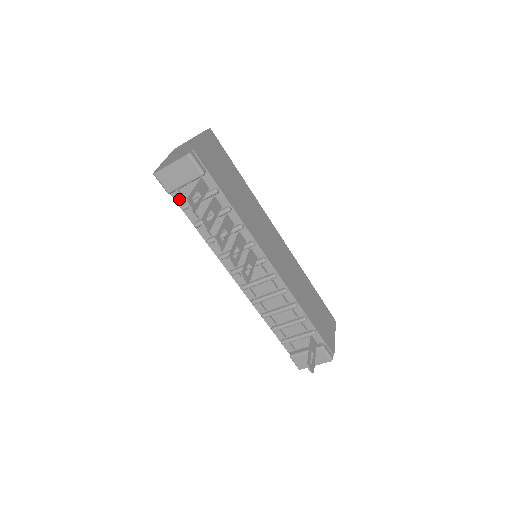
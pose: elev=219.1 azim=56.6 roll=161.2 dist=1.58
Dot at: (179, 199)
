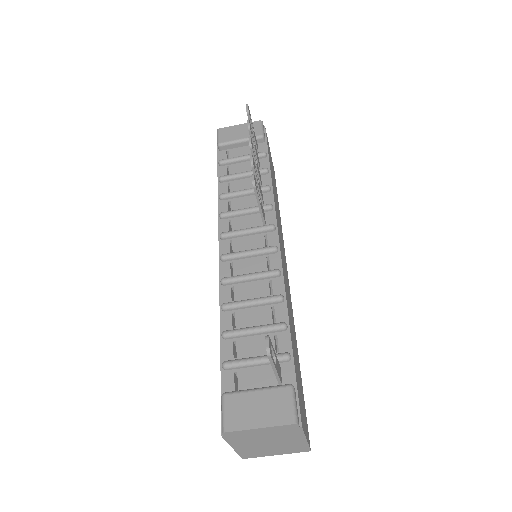
Dot at: (222, 157)
